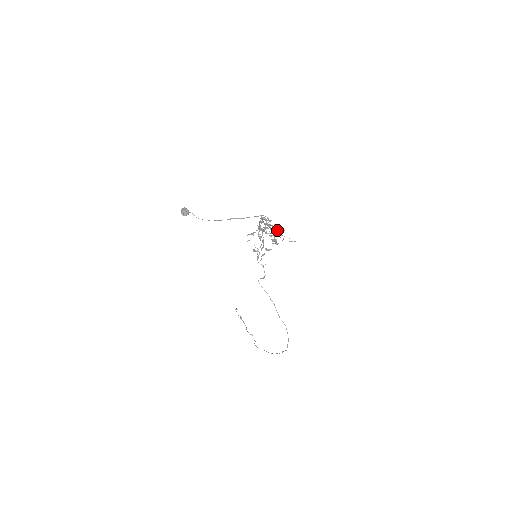
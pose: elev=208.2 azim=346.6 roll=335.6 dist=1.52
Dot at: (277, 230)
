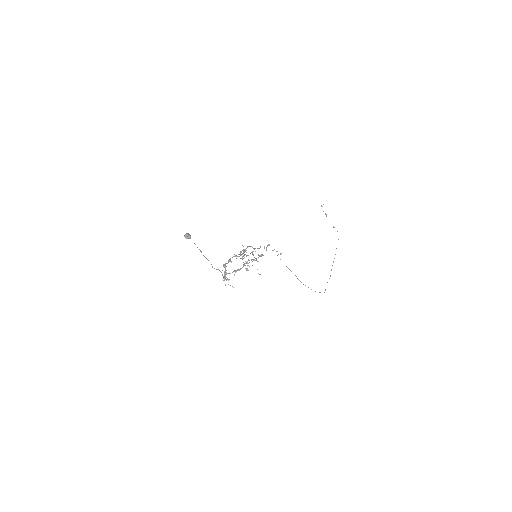
Dot at: (246, 263)
